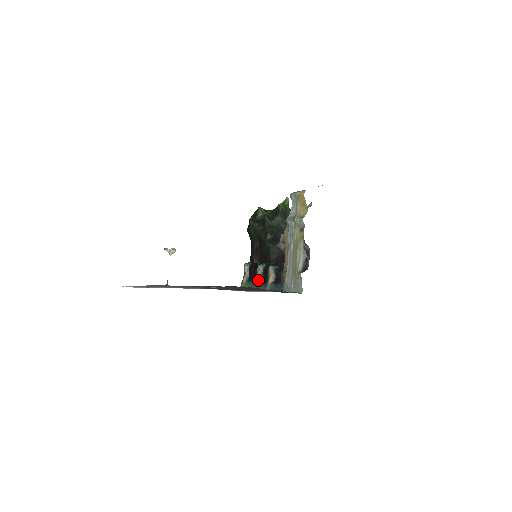
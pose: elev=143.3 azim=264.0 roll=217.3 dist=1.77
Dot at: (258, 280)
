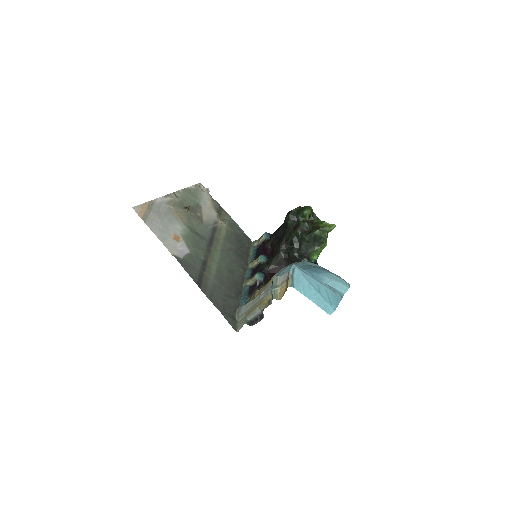
Dot at: (252, 265)
